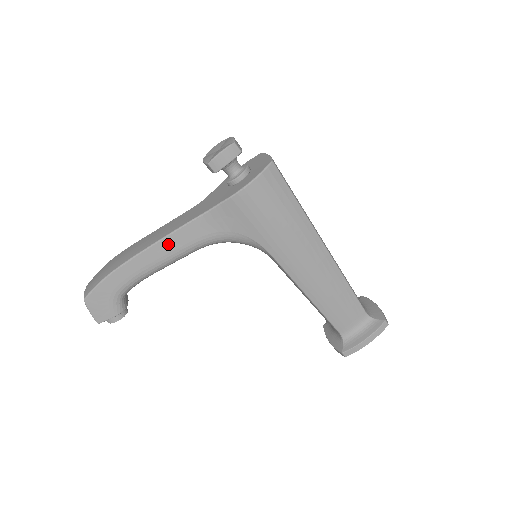
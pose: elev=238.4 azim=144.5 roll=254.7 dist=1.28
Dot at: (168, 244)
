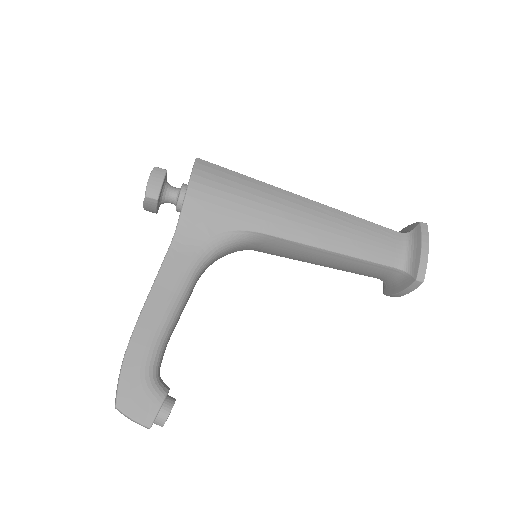
Dot at: (162, 288)
